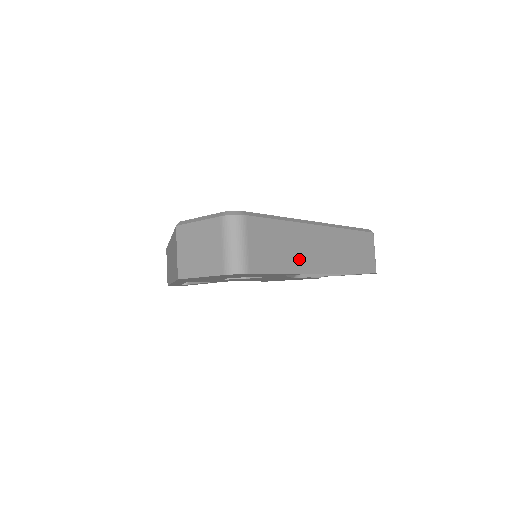
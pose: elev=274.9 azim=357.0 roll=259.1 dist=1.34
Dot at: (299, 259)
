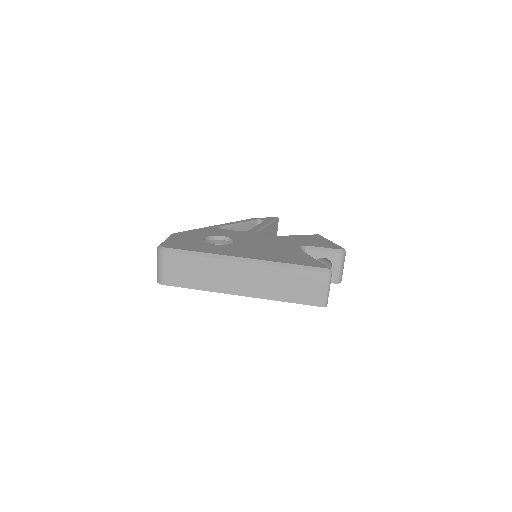
Dot at: (214, 282)
